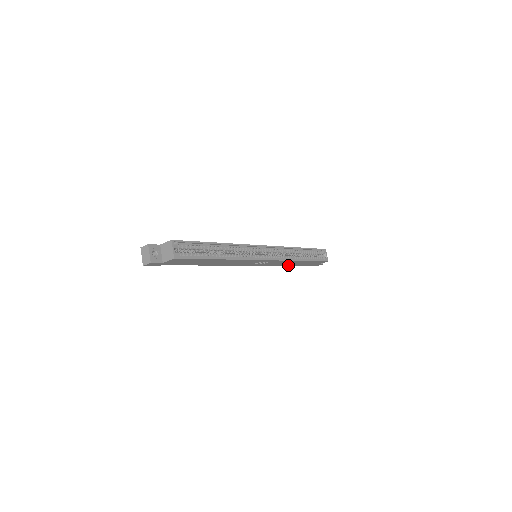
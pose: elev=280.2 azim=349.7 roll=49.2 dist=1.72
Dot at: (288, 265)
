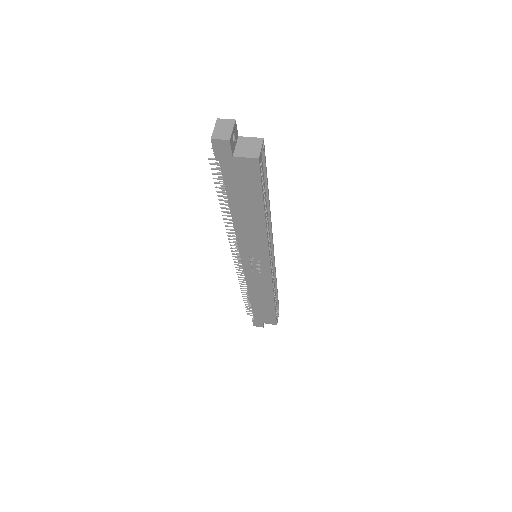
Dot at: (251, 299)
